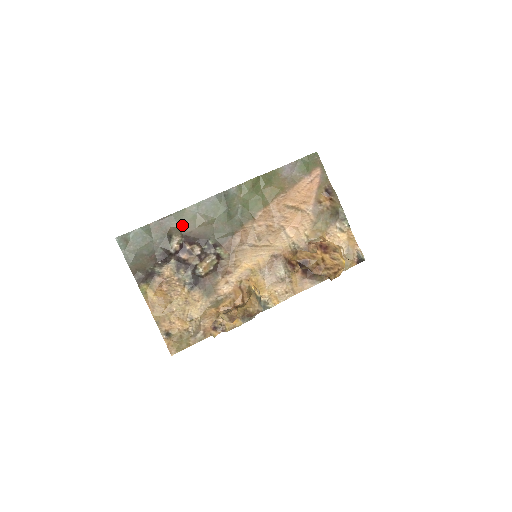
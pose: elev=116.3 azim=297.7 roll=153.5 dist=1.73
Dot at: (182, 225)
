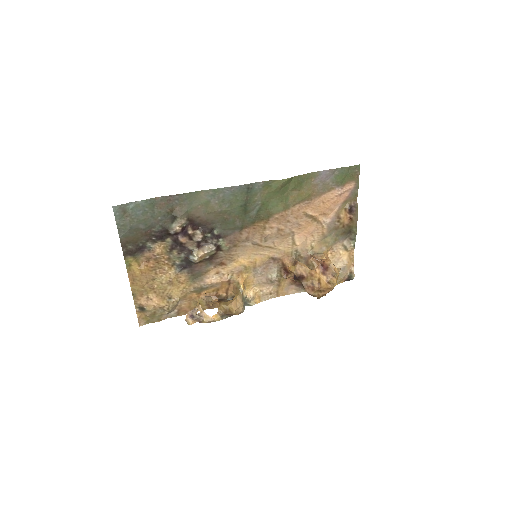
Dot at: (191, 208)
